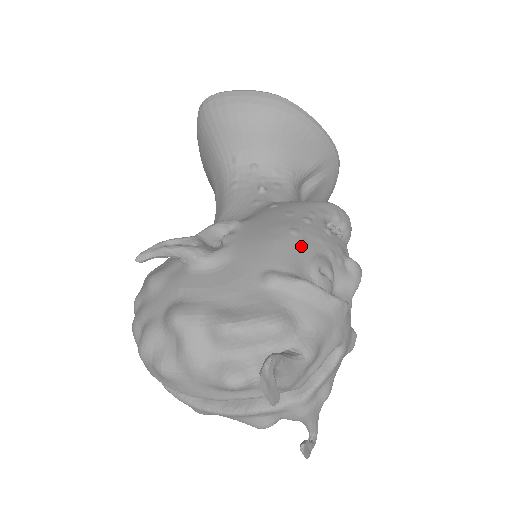
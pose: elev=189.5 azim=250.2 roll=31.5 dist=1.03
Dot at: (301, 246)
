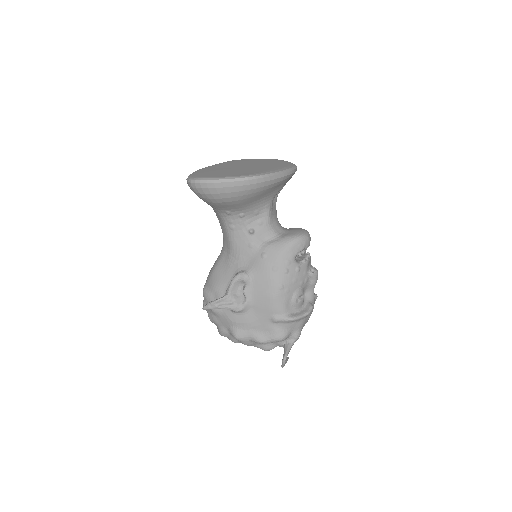
Dot at: (286, 295)
